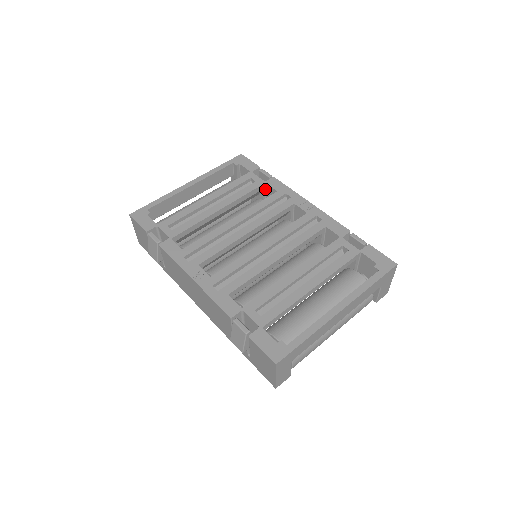
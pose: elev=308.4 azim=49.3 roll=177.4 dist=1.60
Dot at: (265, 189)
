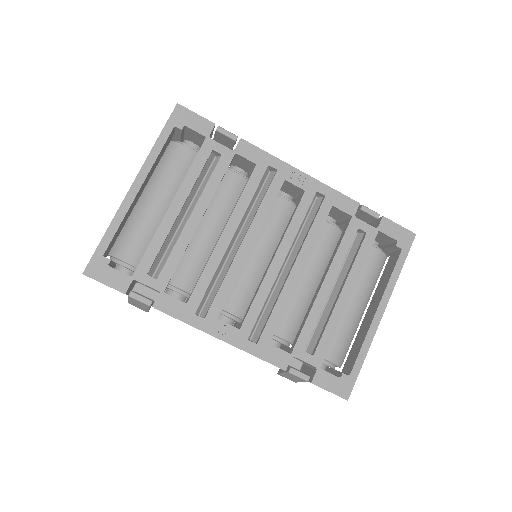
Dot at: (233, 157)
